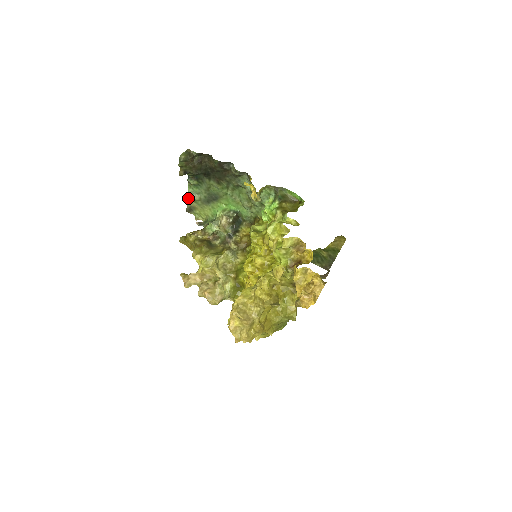
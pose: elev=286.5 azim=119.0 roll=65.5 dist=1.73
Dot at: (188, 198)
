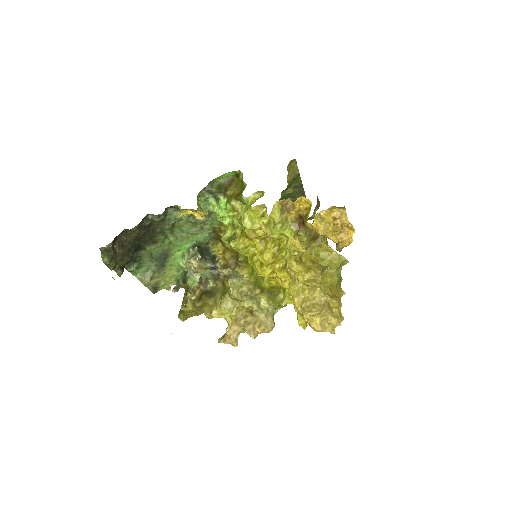
Dot at: (143, 283)
